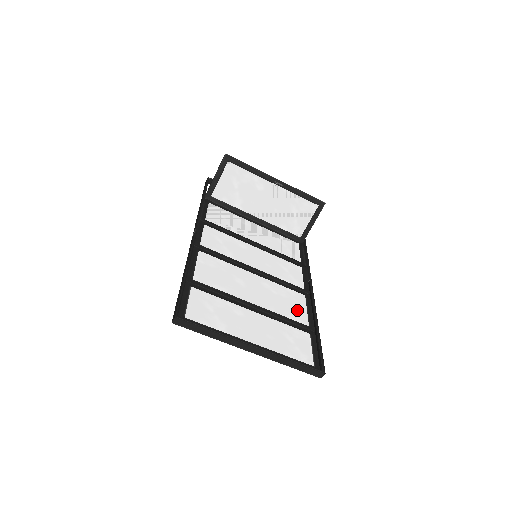
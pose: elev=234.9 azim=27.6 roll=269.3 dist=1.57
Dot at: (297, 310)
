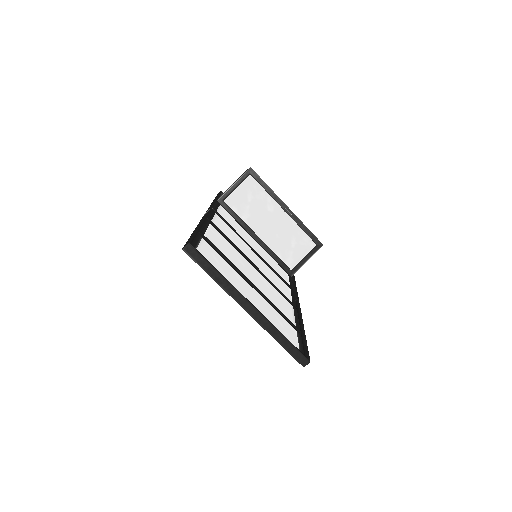
Dot at: (286, 310)
